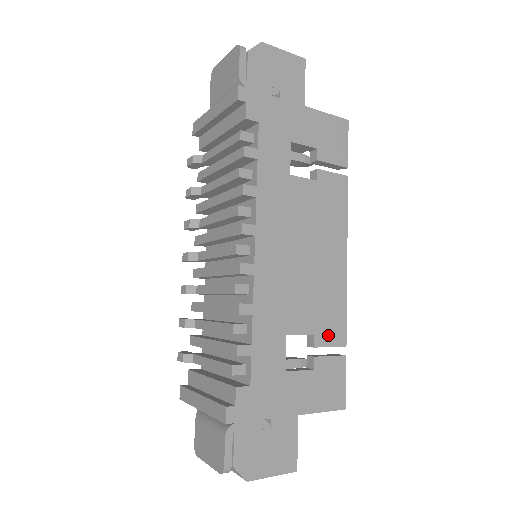
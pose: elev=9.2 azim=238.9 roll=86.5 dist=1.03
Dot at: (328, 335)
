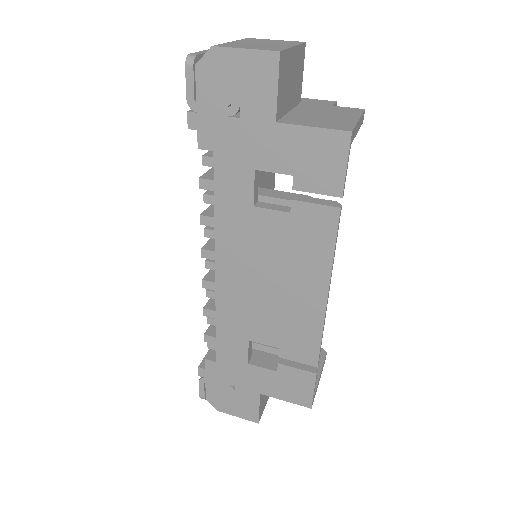
Dot at: (295, 353)
